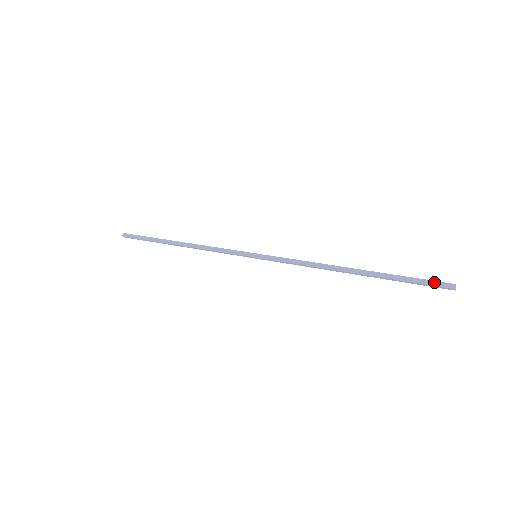
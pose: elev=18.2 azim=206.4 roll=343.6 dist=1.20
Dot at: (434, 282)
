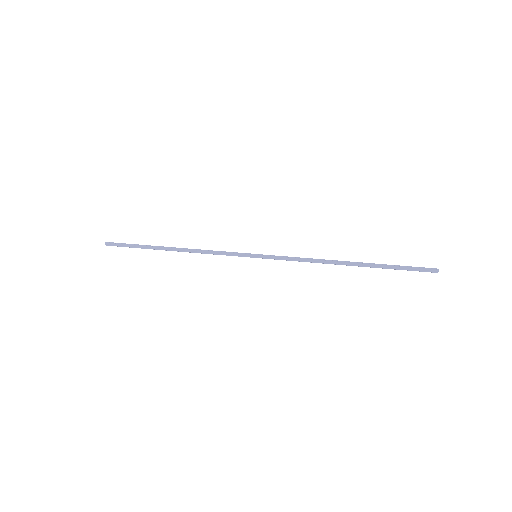
Dot at: (421, 268)
